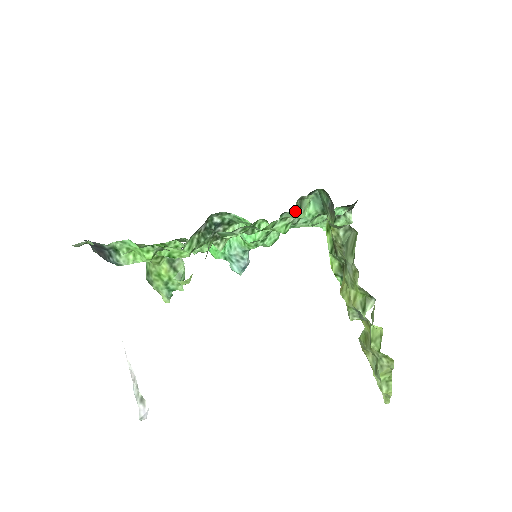
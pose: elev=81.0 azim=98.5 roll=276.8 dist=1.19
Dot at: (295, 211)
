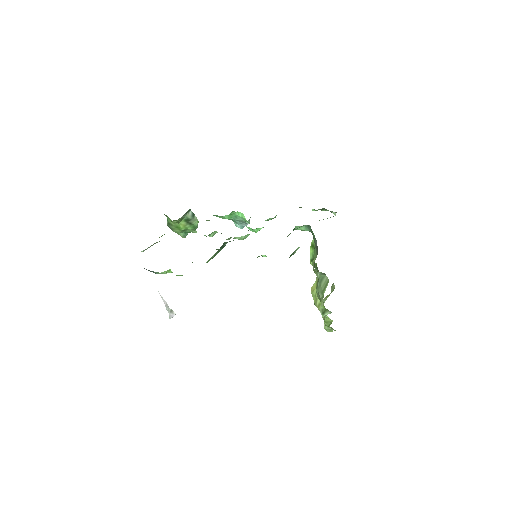
Dot at: occluded
